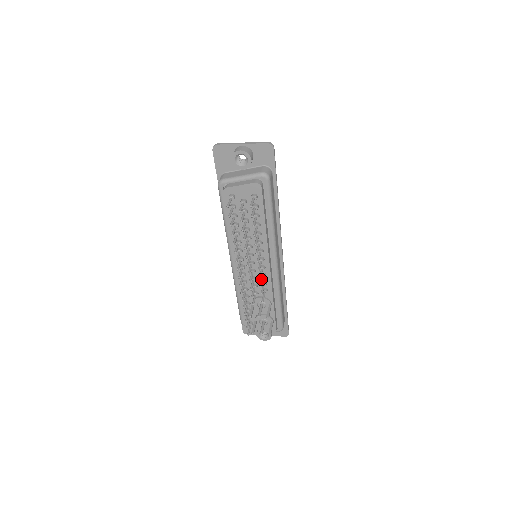
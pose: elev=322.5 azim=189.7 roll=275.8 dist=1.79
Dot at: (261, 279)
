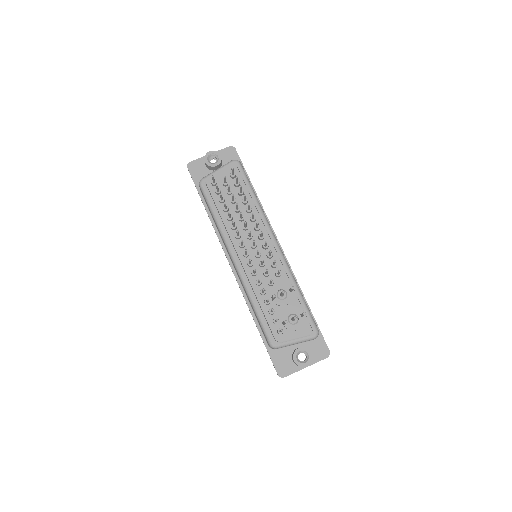
Dot at: (268, 253)
